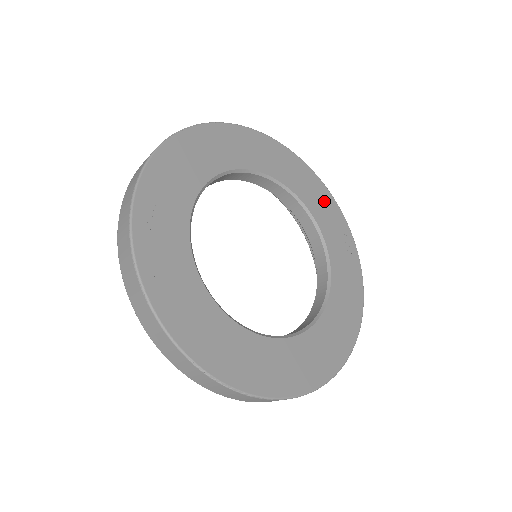
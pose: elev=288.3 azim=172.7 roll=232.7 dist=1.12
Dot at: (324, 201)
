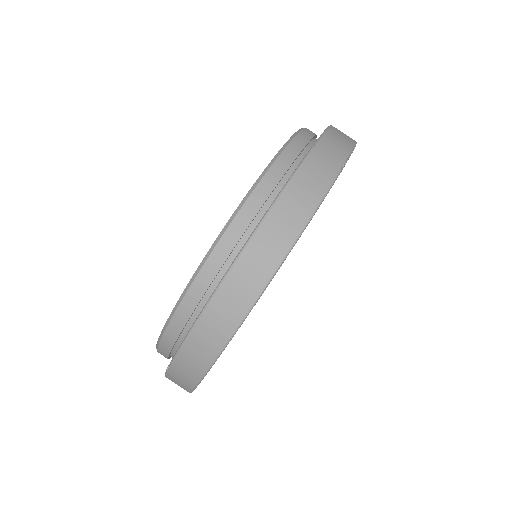
Dot at: occluded
